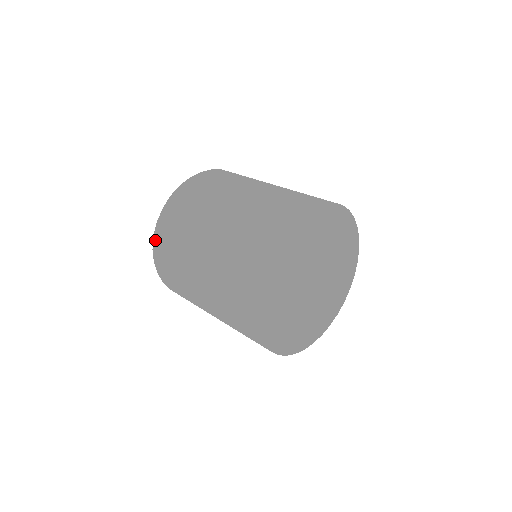
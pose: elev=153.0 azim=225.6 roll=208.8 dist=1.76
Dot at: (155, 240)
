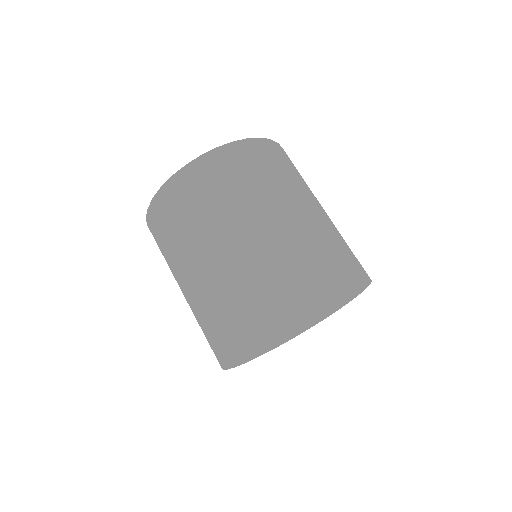
Dot at: occluded
